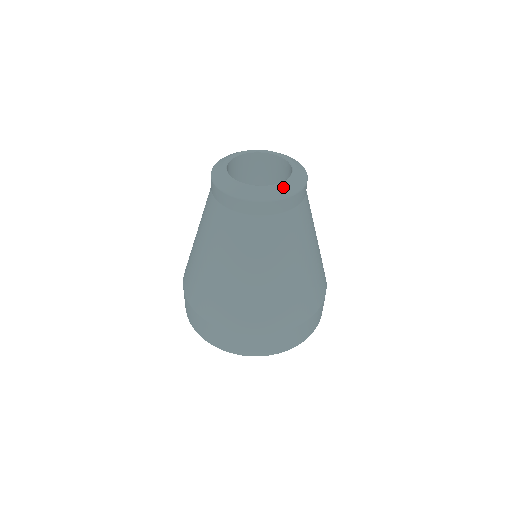
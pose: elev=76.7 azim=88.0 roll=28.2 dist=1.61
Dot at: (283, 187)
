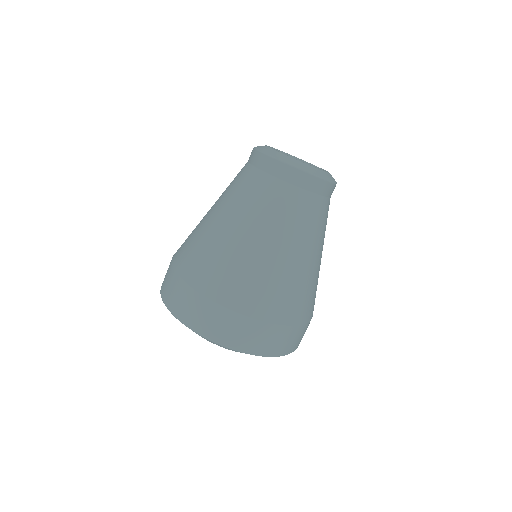
Dot at: (316, 169)
